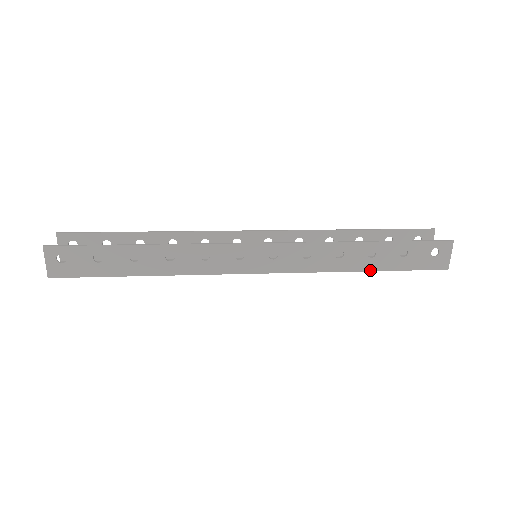
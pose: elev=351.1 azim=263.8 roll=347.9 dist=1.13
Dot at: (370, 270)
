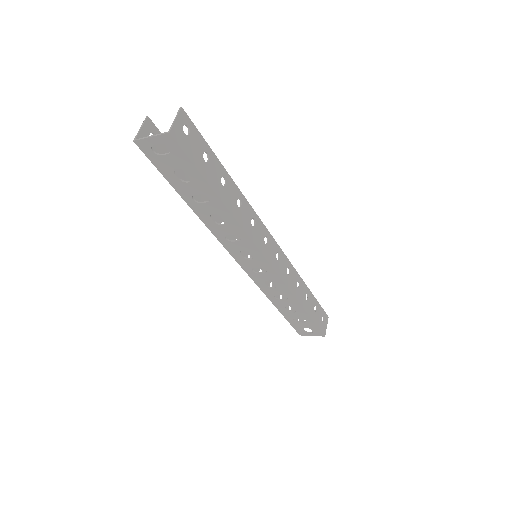
Dot at: (305, 309)
